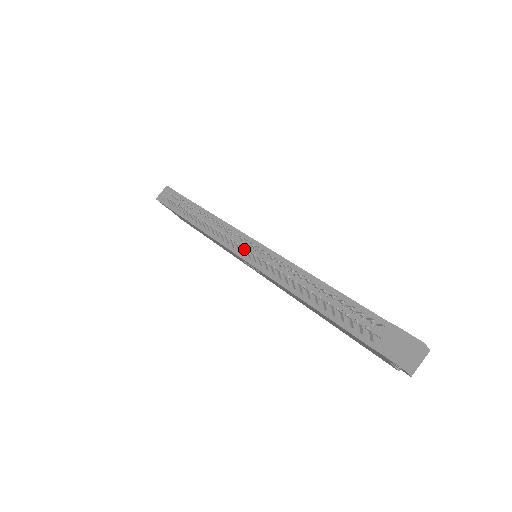
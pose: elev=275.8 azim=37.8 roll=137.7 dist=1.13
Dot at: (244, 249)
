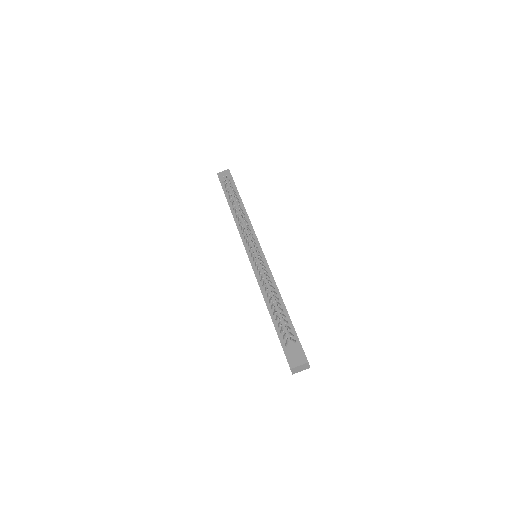
Dot at: occluded
